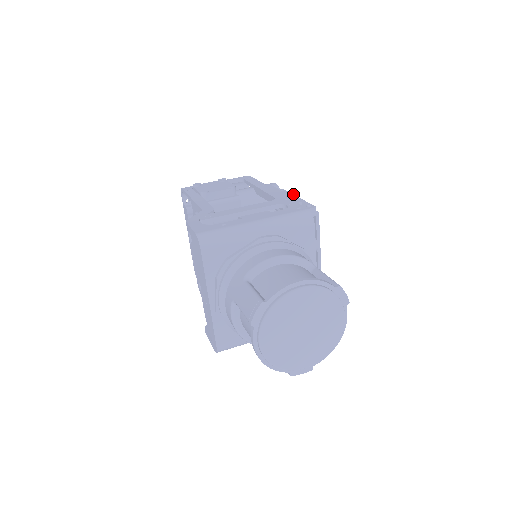
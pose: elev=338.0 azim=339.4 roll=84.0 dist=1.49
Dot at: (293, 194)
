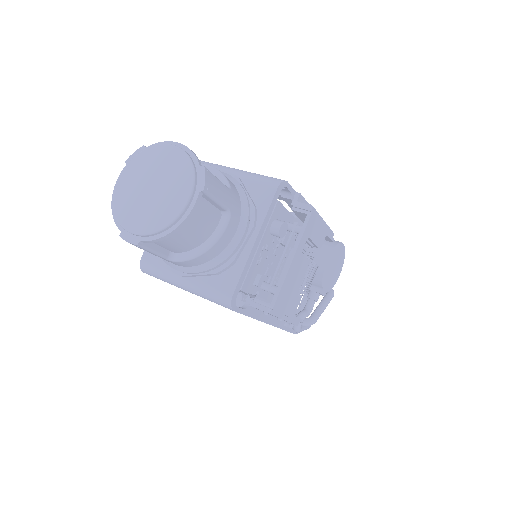
Dot at: occluded
